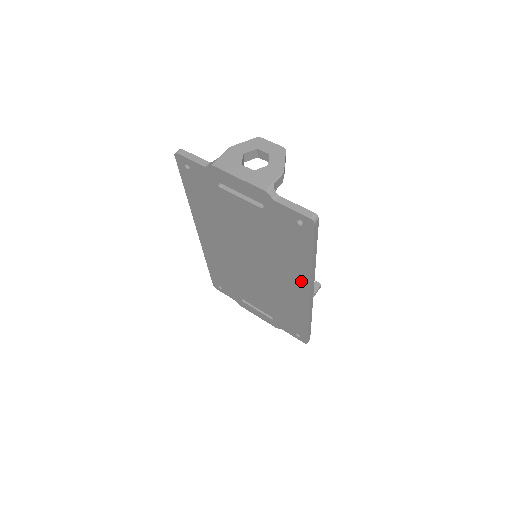
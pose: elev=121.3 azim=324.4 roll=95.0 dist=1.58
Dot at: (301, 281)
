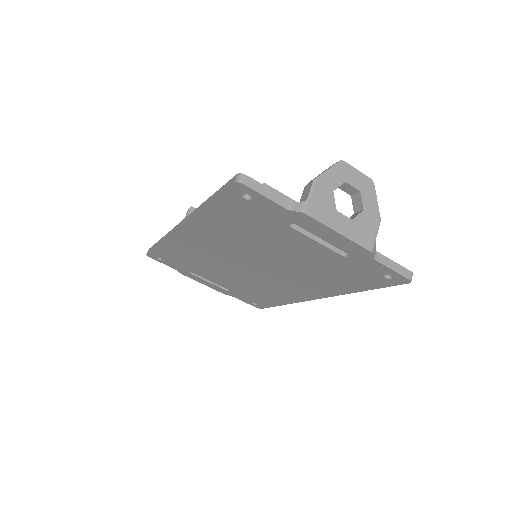
Dot at: (321, 292)
